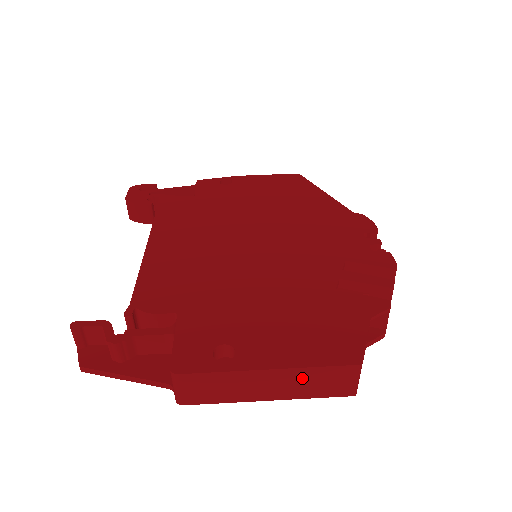
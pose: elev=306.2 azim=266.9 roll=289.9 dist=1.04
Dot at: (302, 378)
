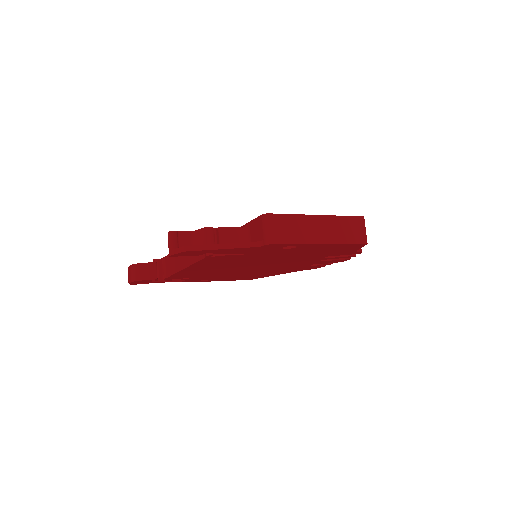
Dot at: (337, 225)
